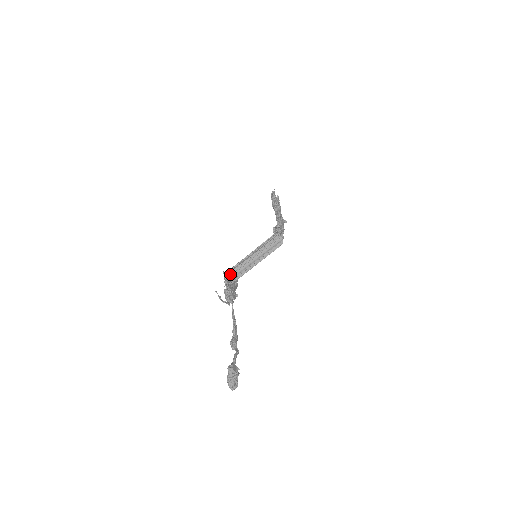
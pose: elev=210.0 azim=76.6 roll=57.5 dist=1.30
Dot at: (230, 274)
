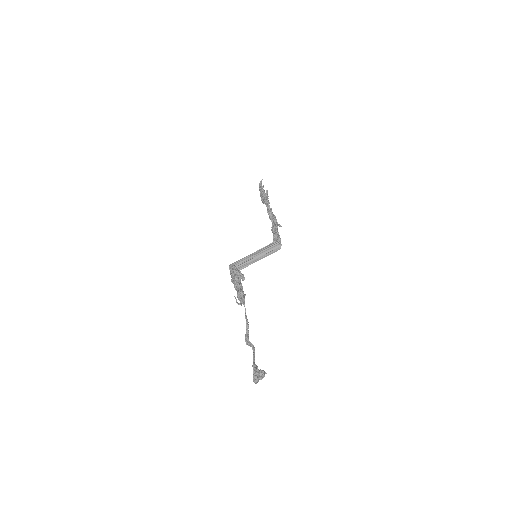
Dot at: occluded
